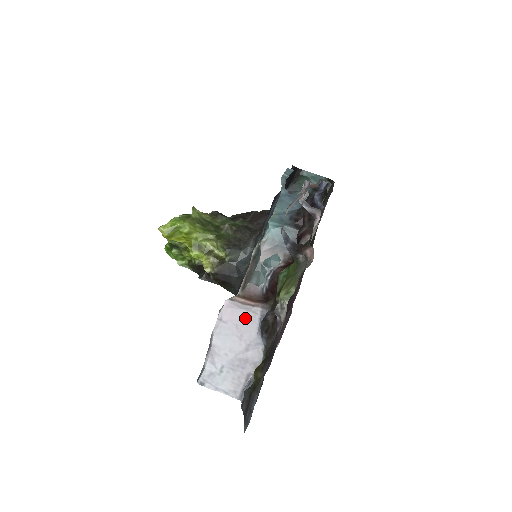
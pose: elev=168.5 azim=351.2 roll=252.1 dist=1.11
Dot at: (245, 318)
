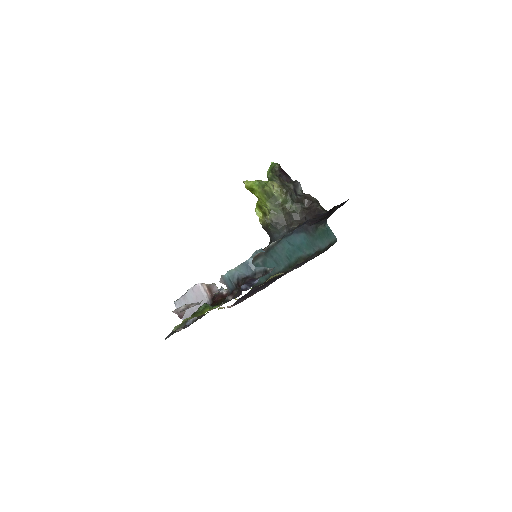
Dot at: (201, 297)
